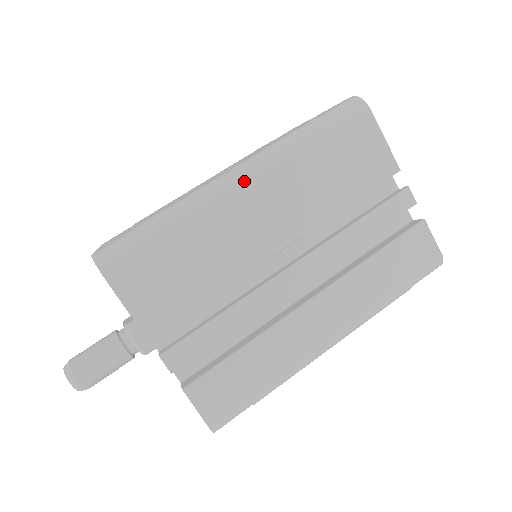
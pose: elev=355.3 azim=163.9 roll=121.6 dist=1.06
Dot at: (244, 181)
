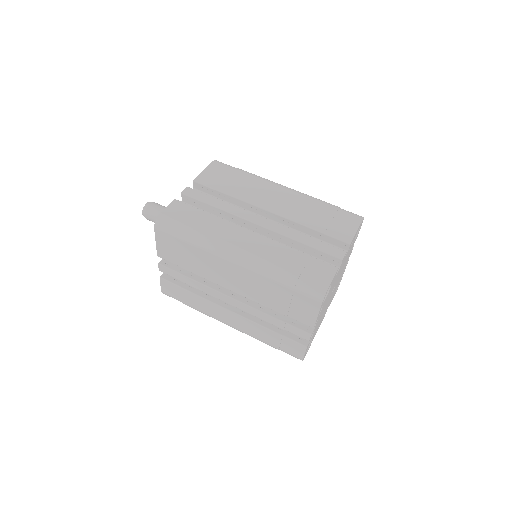
Dot at: (235, 262)
